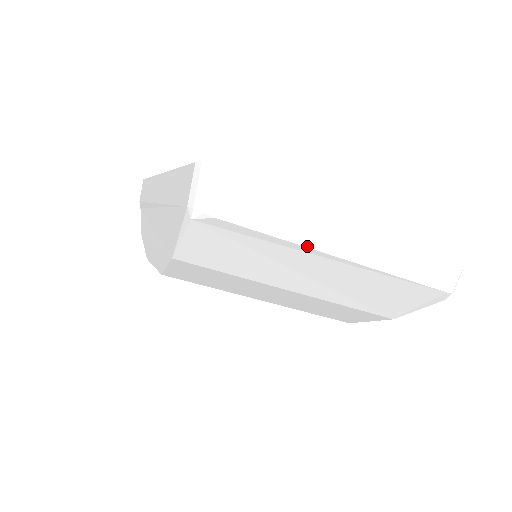
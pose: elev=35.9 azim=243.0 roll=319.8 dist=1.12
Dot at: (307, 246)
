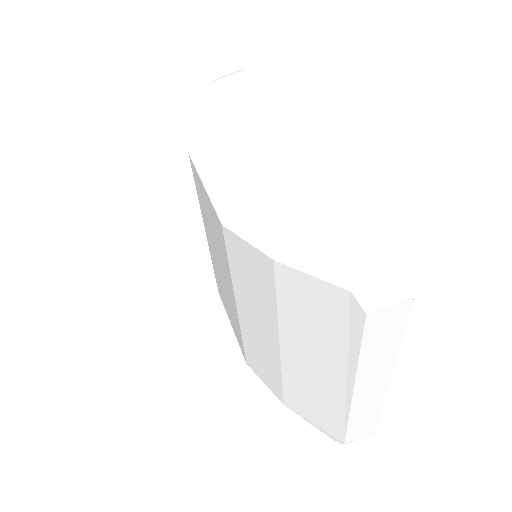
Dot at: (358, 371)
